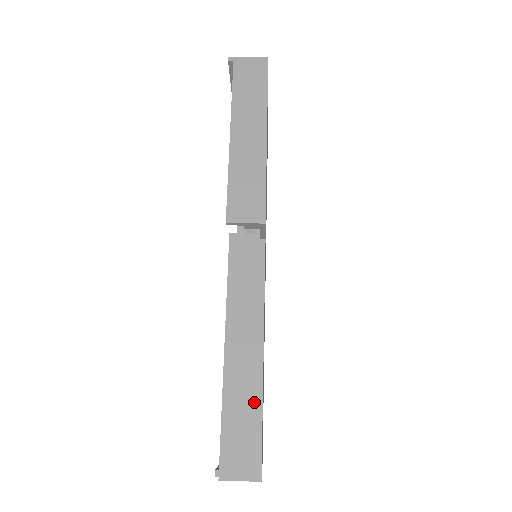
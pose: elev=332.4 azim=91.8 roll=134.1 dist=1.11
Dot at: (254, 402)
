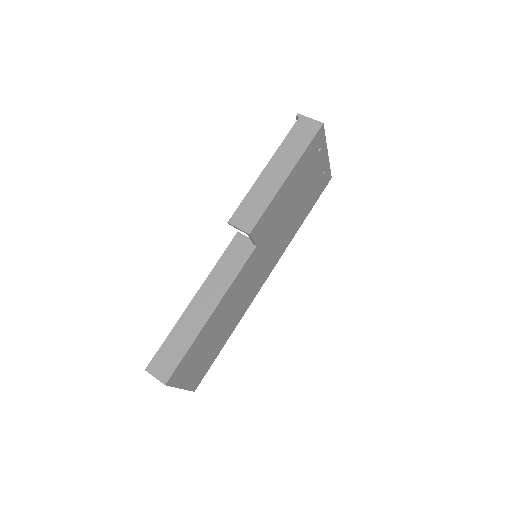
Dot at: (189, 340)
